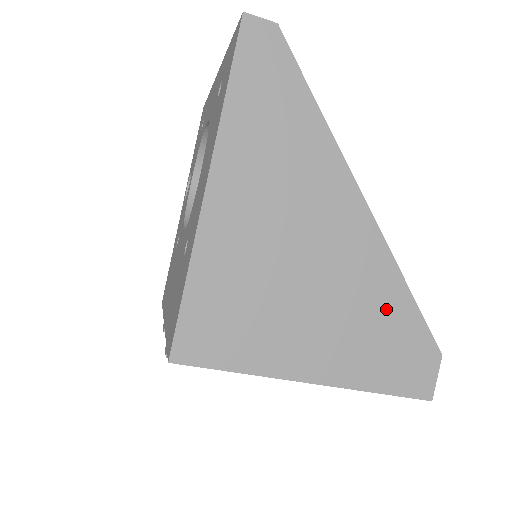
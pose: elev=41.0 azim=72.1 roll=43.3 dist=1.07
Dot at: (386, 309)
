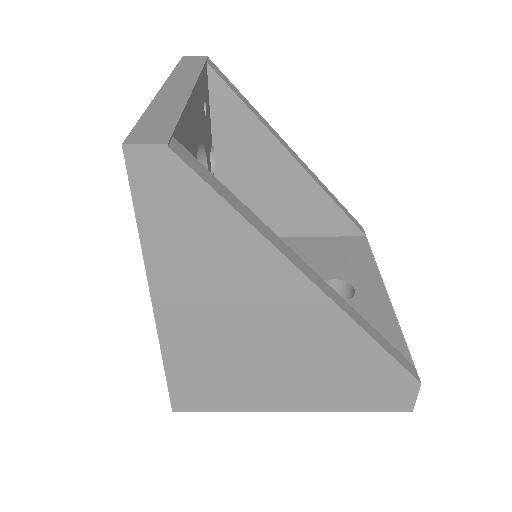
Dot at: (356, 361)
